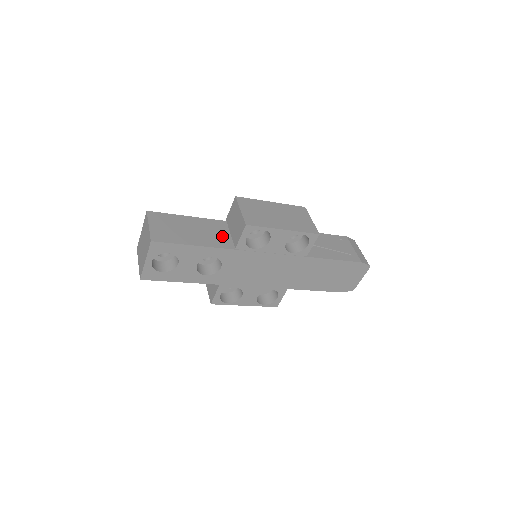
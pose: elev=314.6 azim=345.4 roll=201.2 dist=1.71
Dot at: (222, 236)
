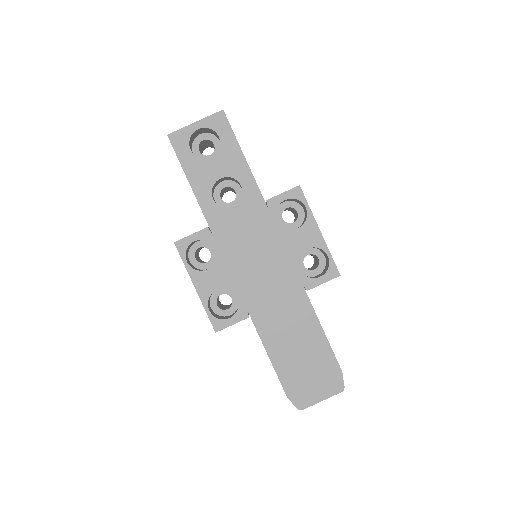
Dot at: occluded
